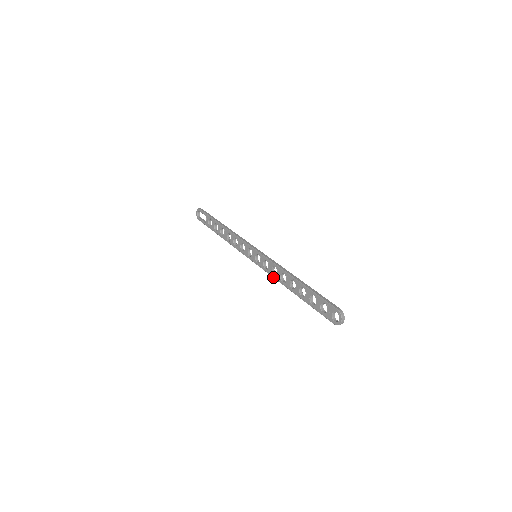
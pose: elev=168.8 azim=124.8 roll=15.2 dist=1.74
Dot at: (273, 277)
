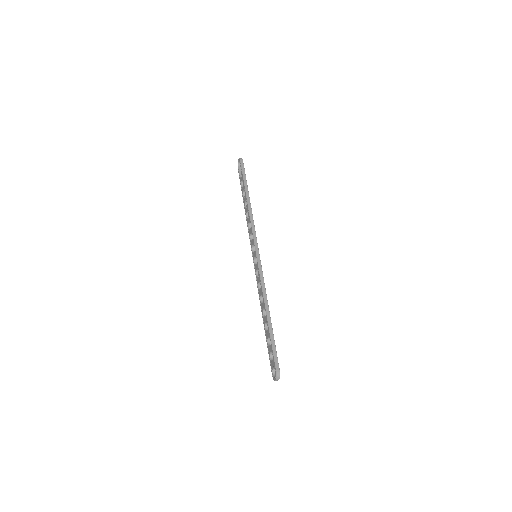
Dot at: (258, 289)
